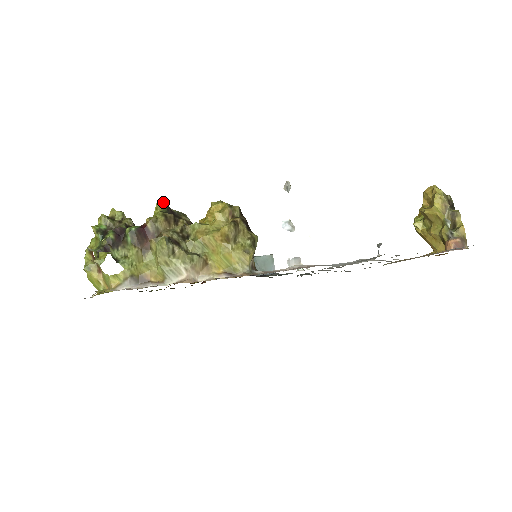
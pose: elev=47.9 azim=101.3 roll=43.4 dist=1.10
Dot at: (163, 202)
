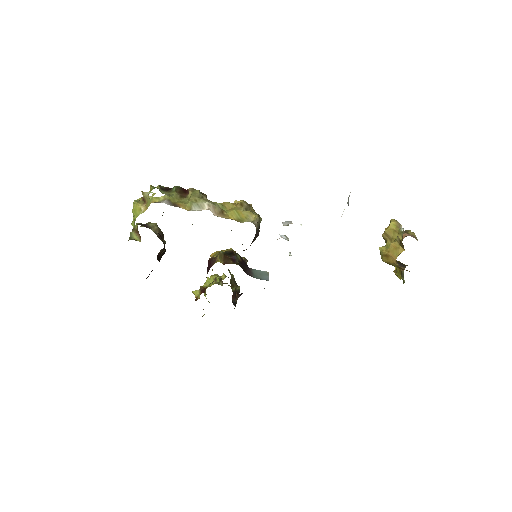
Dot at: occluded
